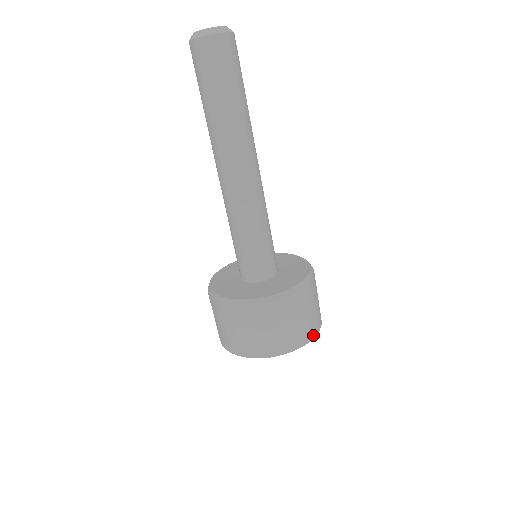
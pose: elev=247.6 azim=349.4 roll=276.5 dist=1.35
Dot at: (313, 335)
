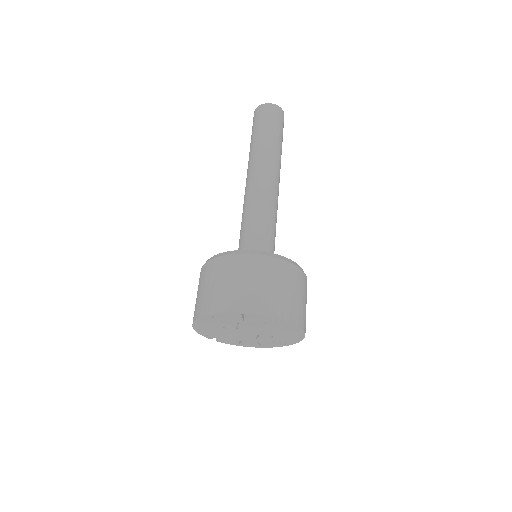
Dot at: (247, 309)
